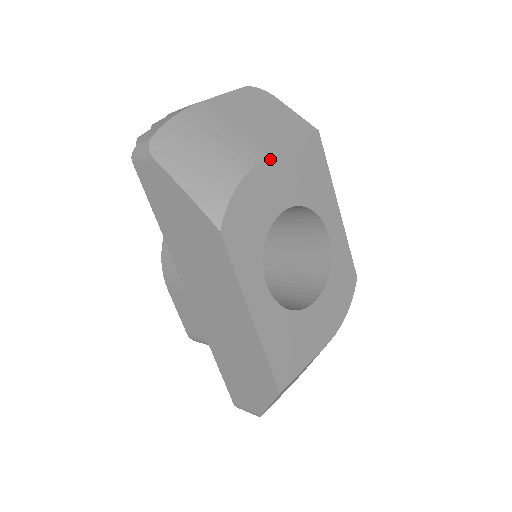
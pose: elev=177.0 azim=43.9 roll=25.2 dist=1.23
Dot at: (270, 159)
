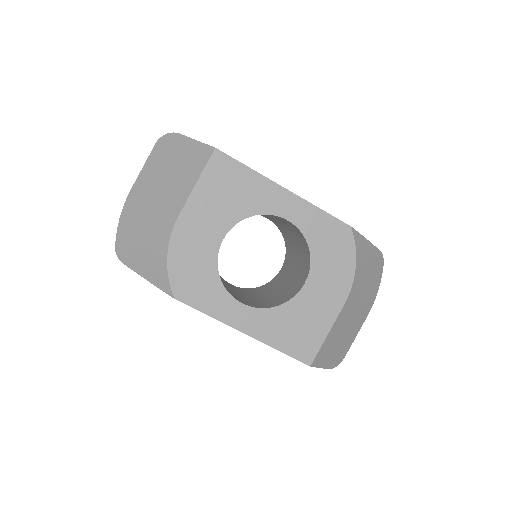
Dot at: (182, 216)
